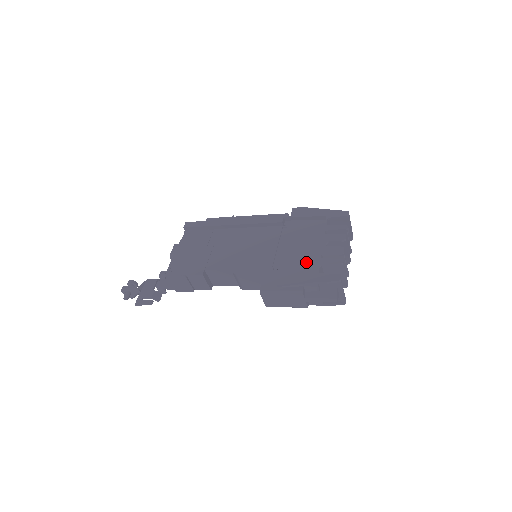
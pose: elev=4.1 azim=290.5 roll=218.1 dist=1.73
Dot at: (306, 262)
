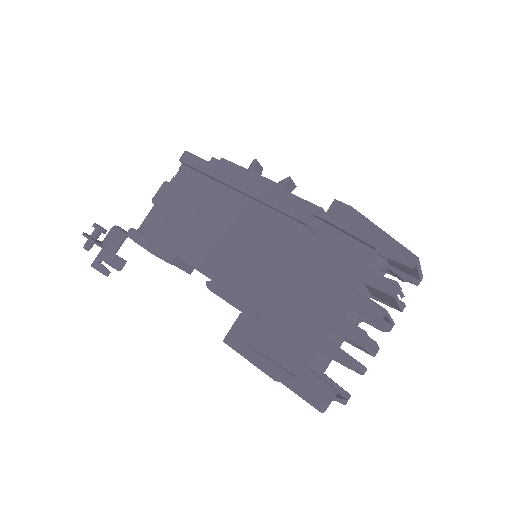
Dot at: (305, 325)
